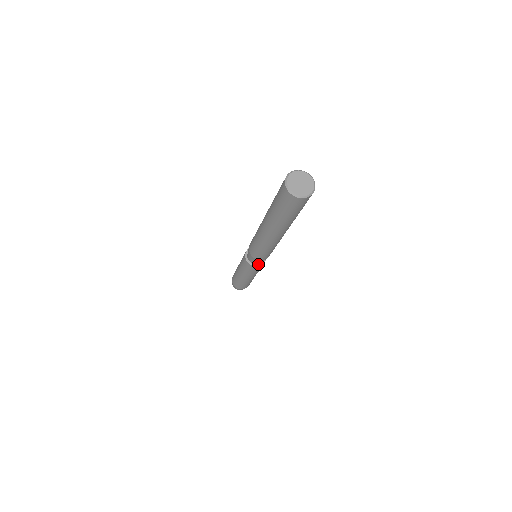
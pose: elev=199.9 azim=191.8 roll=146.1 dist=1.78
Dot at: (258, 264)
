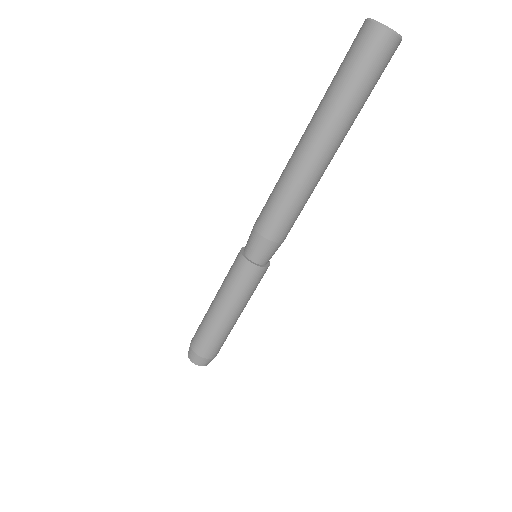
Dot at: (251, 260)
